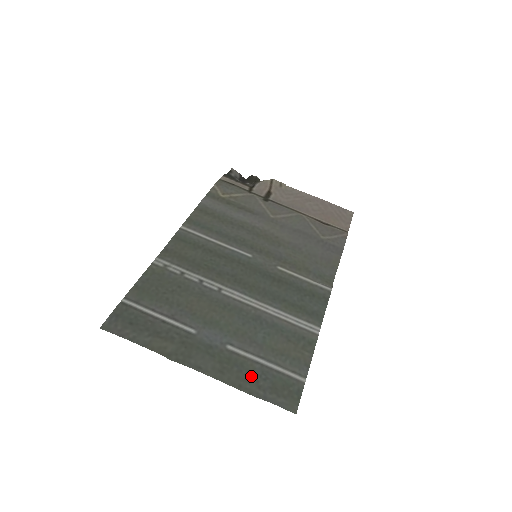
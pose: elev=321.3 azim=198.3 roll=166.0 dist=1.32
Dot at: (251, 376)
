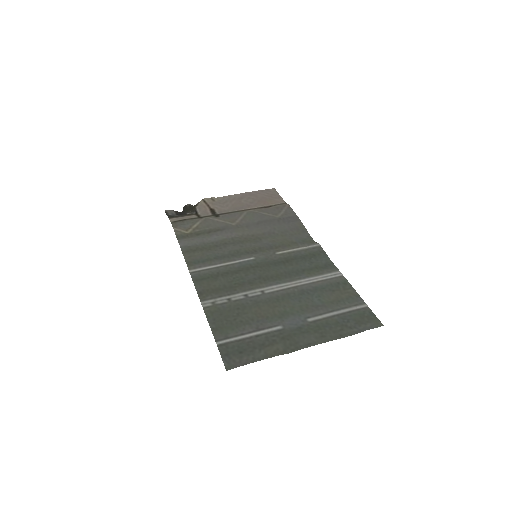
Dot at: (340, 326)
